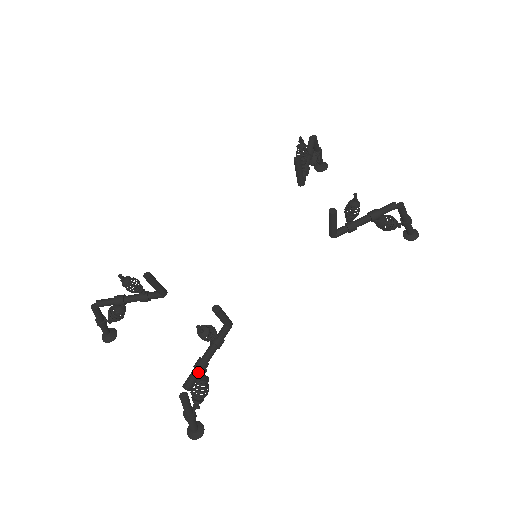
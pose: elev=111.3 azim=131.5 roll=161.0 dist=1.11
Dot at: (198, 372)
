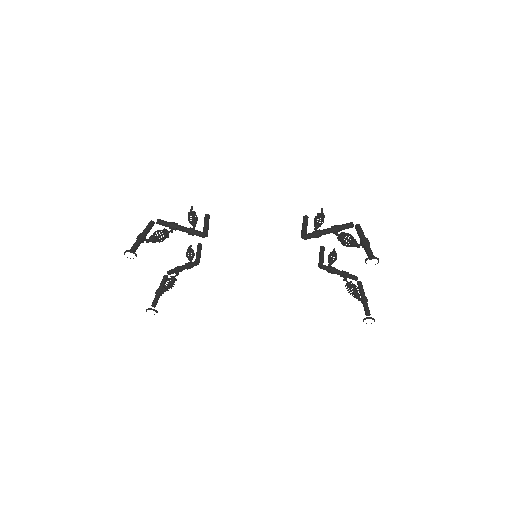
Dot at: (170, 222)
